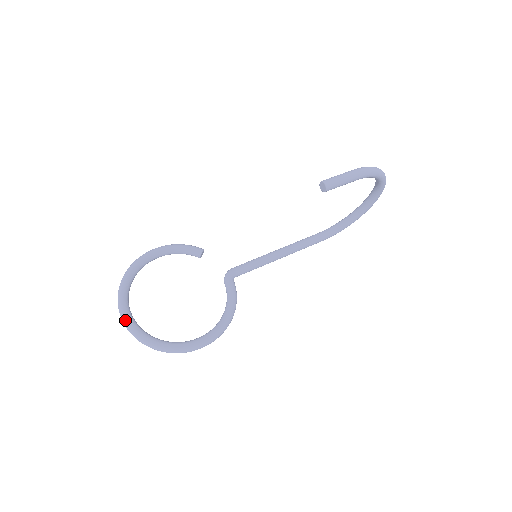
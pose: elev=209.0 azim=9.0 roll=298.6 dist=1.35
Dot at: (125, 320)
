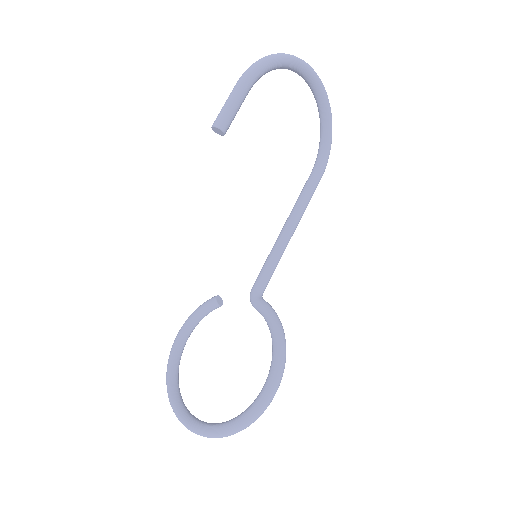
Dot at: (188, 427)
